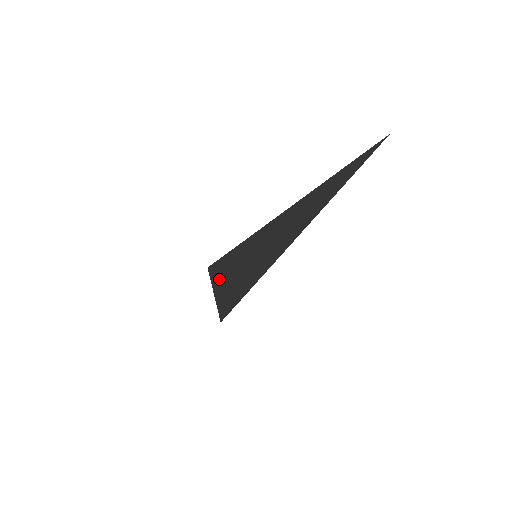
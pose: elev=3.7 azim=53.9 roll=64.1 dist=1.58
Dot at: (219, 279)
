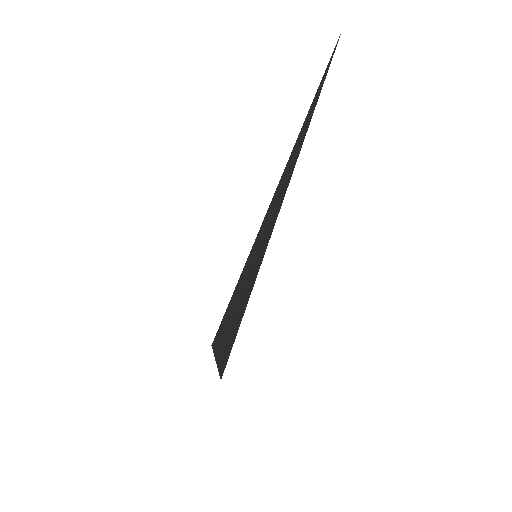
Dot at: (221, 336)
